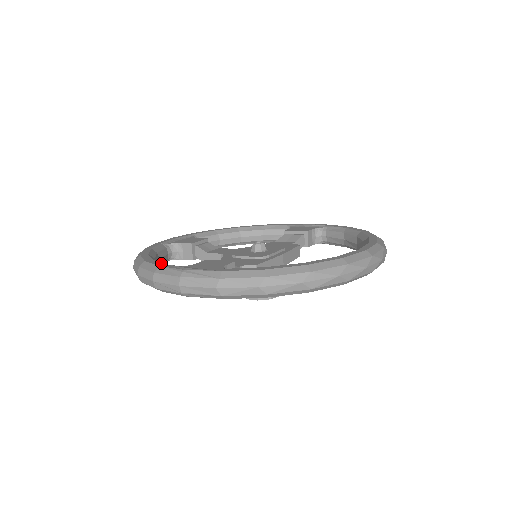
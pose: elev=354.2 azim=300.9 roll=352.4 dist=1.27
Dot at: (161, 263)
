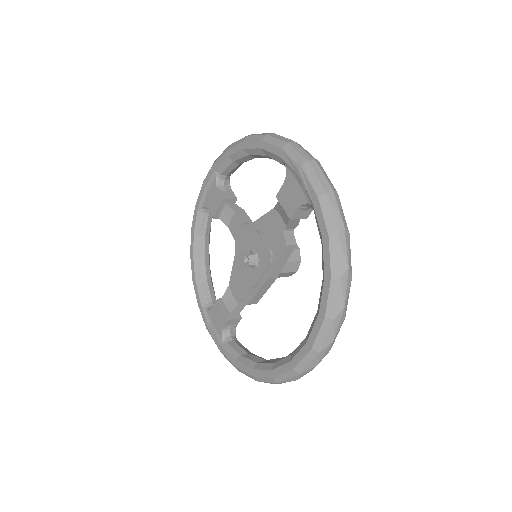
Dot at: (198, 297)
